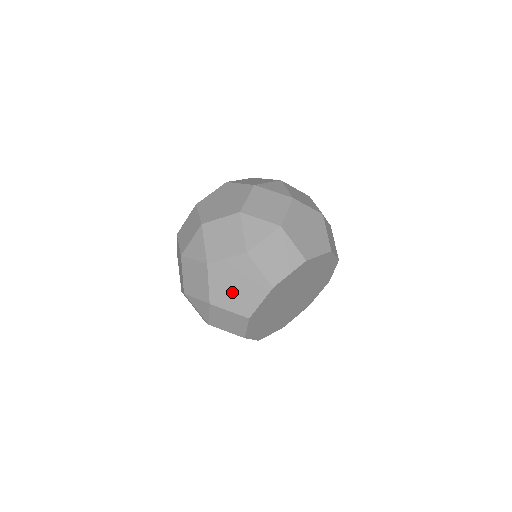
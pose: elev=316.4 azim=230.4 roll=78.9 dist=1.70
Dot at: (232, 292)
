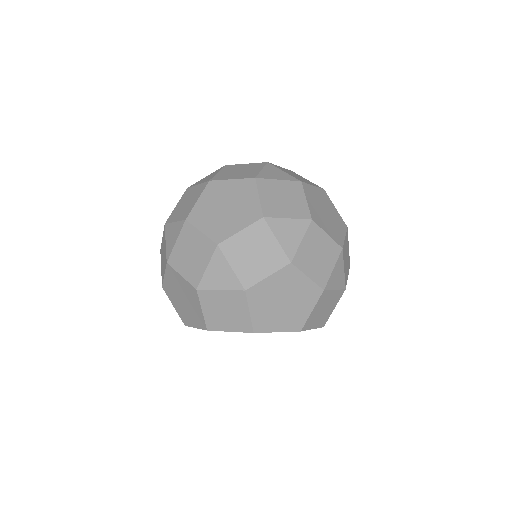
Dot at: (178, 299)
